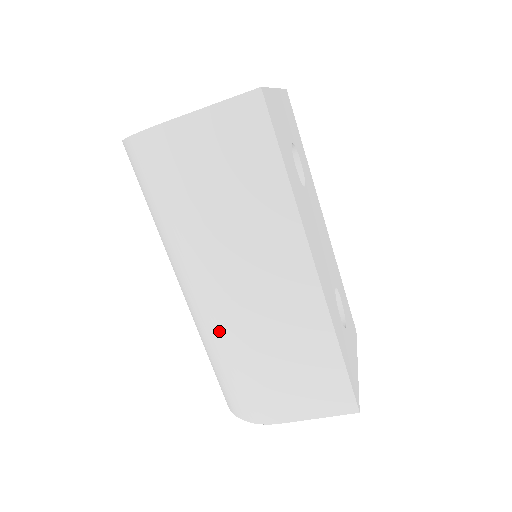
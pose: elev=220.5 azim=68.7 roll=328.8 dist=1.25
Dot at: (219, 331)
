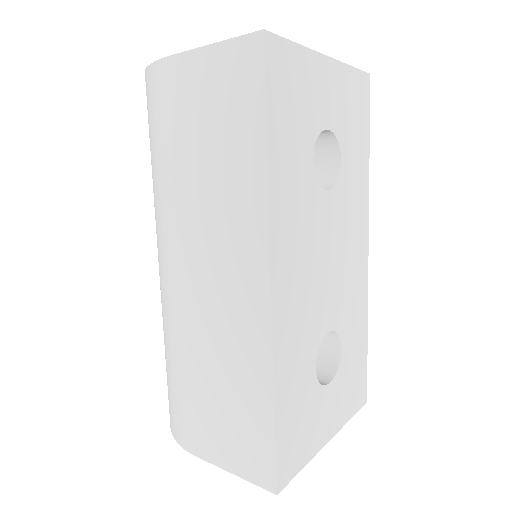
Dot at: (167, 318)
